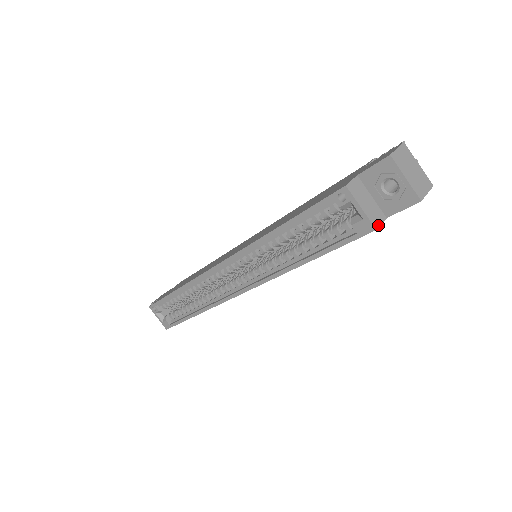
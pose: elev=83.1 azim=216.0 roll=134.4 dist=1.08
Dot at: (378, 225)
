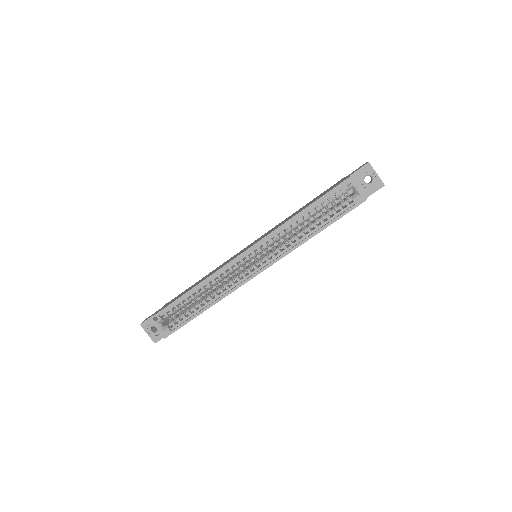
Dot at: (366, 198)
